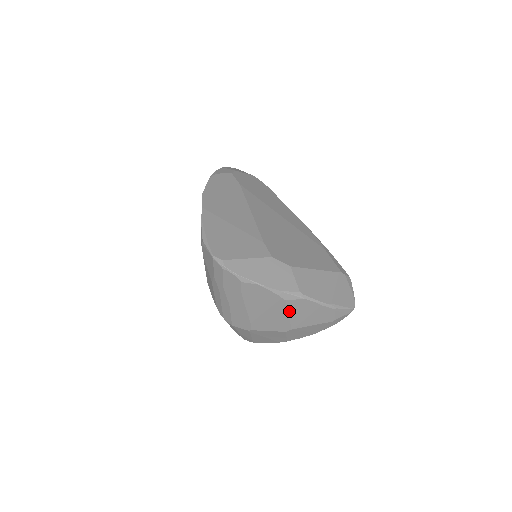
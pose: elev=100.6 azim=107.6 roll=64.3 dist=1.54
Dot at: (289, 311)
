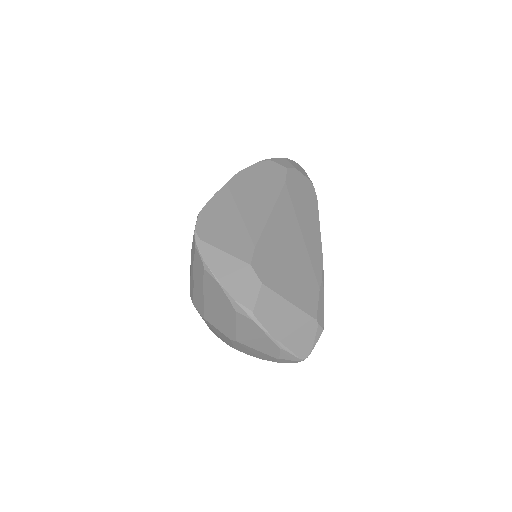
Dot at: (237, 323)
